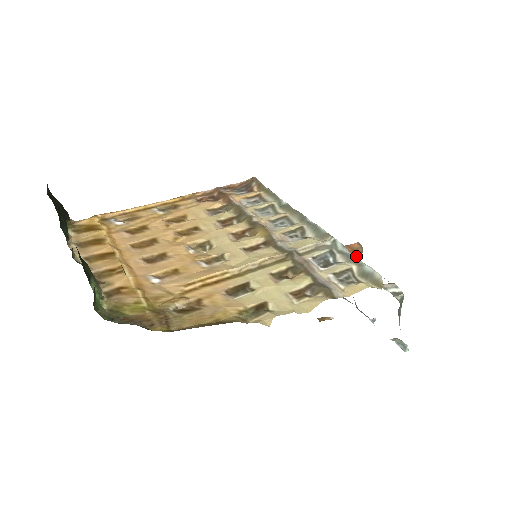
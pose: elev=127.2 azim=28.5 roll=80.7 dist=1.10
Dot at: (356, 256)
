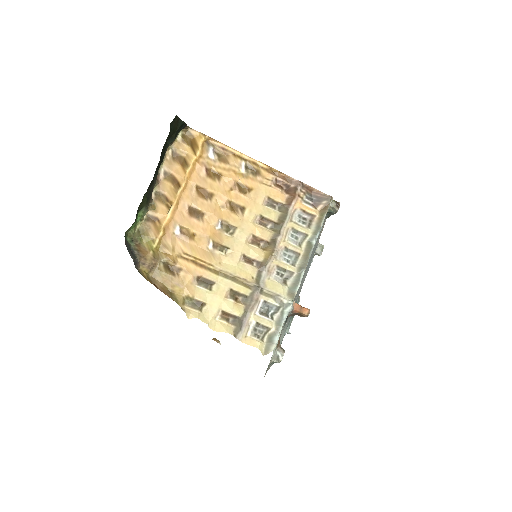
Dot at: (301, 315)
